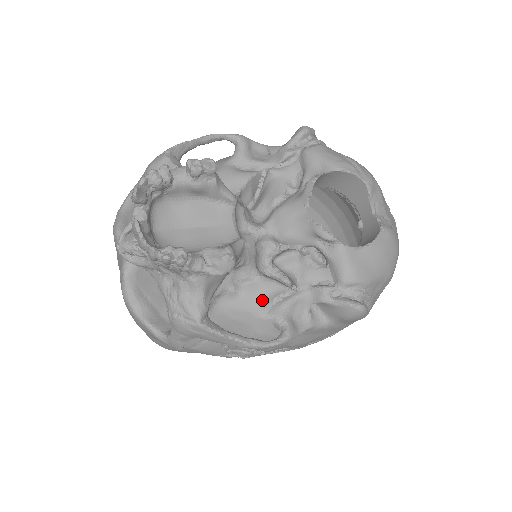
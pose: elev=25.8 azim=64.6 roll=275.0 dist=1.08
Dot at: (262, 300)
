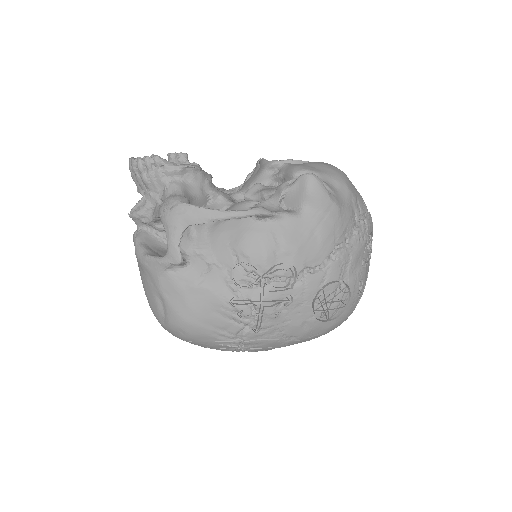
Dot at: (238, 209)
